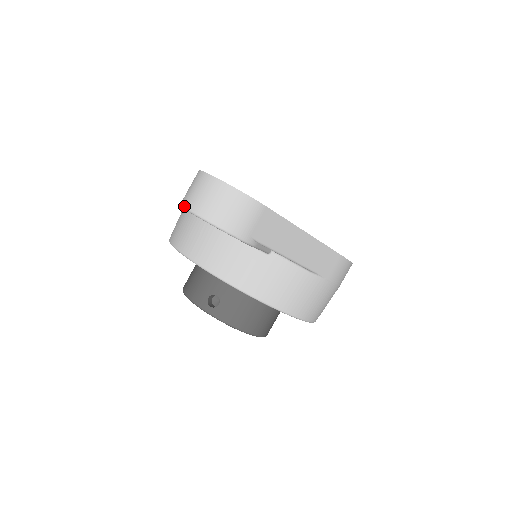
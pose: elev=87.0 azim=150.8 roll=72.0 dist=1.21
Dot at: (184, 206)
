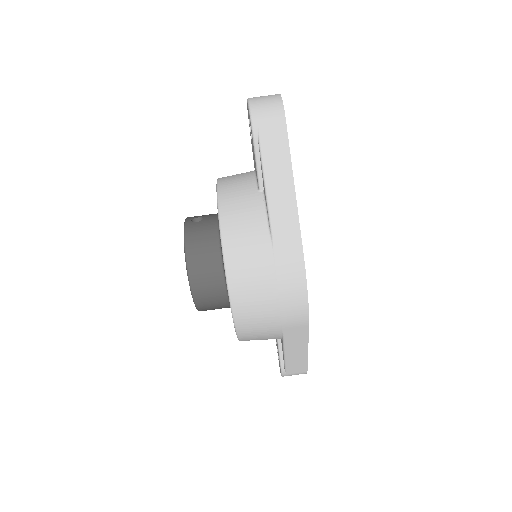
Dot at: occluded
